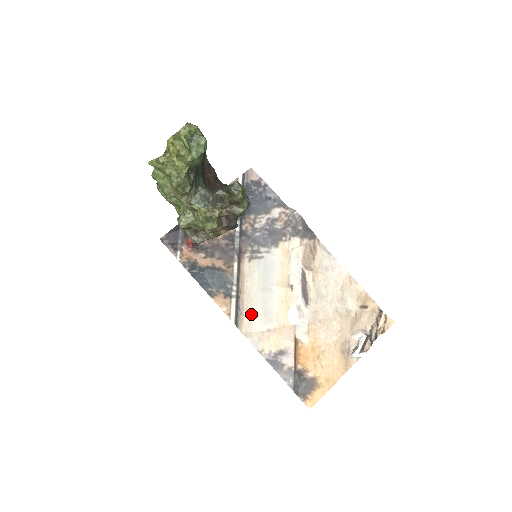
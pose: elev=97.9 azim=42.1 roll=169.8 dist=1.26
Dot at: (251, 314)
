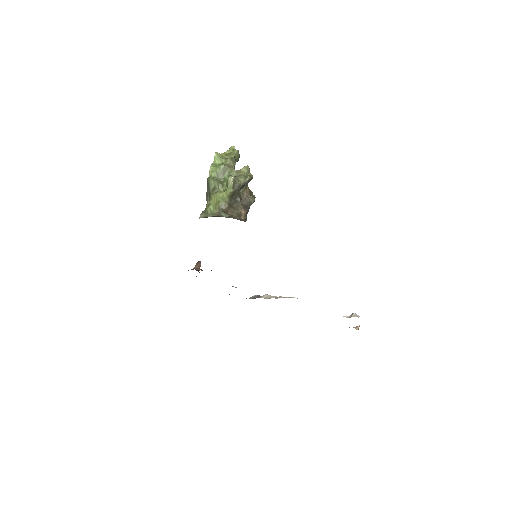
Dot at: occluded
